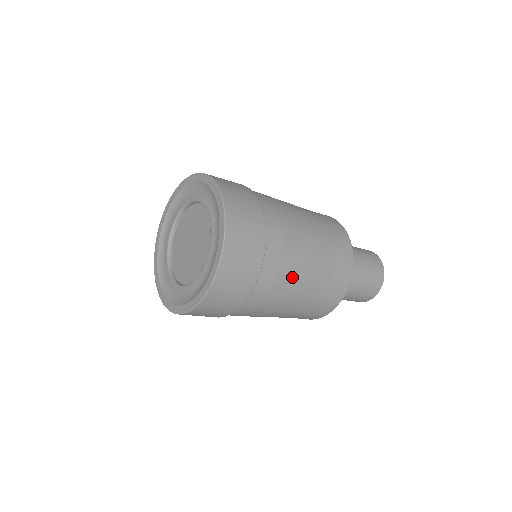
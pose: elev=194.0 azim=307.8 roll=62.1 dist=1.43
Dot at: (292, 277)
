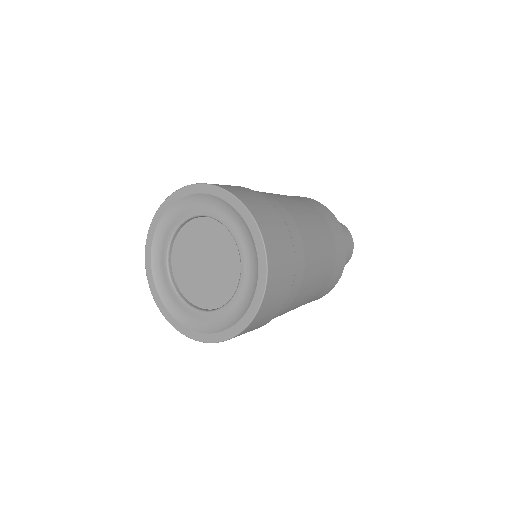
Dot at: (309, 284)
